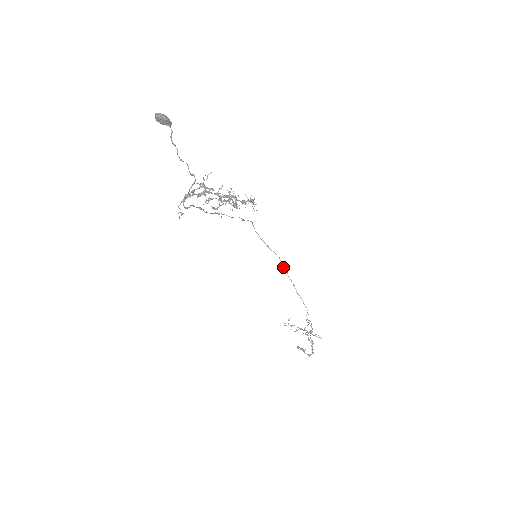
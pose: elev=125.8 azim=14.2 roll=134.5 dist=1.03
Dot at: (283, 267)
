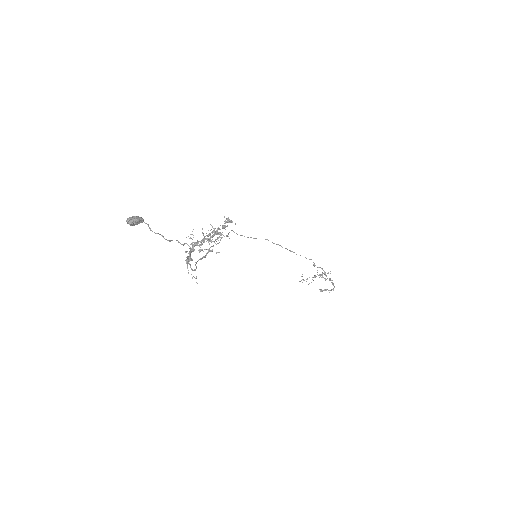
Dot at: occluded
